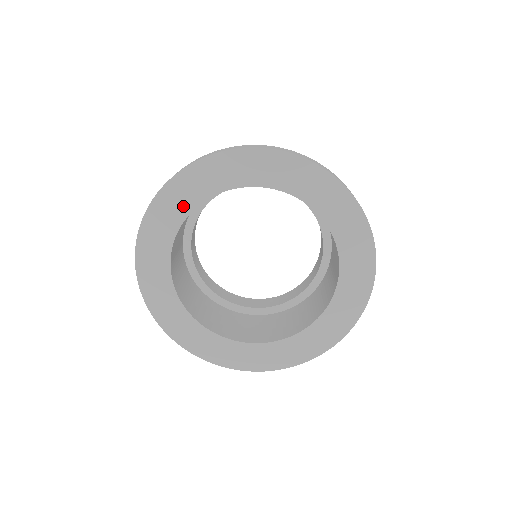
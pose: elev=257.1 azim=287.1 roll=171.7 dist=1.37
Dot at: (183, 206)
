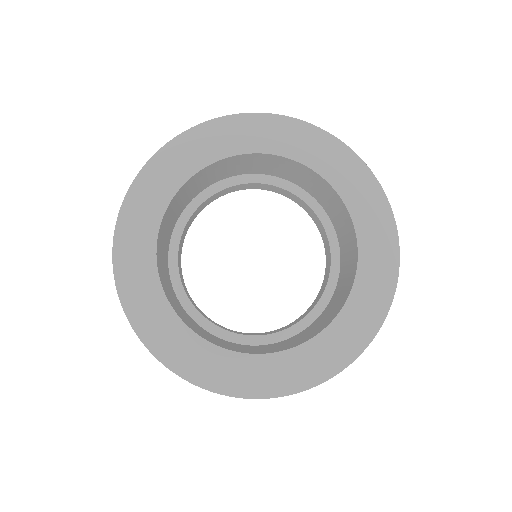
Dot at: (181, 171)
